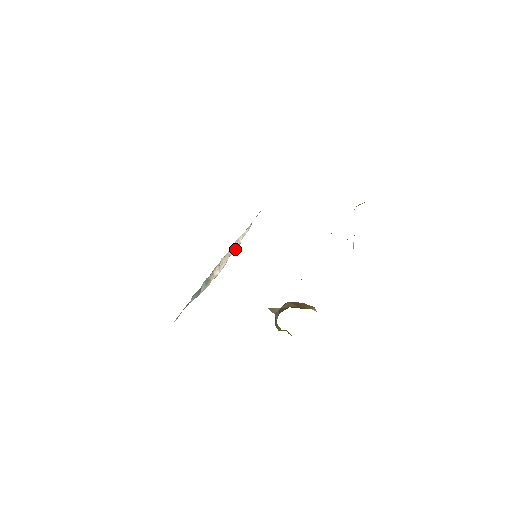
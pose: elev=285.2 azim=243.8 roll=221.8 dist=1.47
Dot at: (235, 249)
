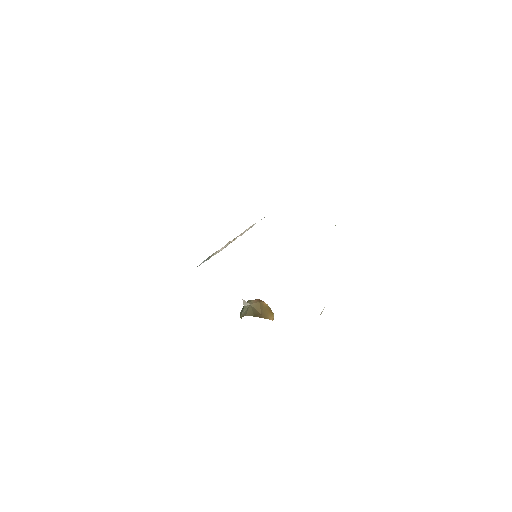
Dot at: occluded
